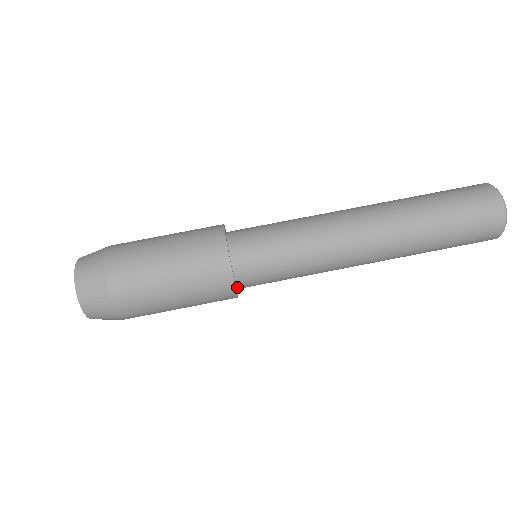
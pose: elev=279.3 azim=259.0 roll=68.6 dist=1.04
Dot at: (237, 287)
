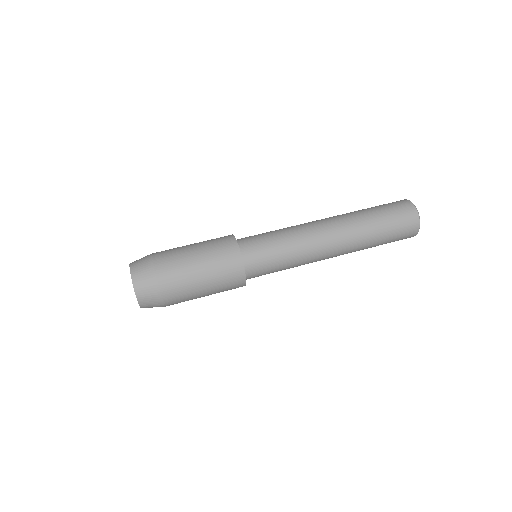
Dot at: (245, 270)
